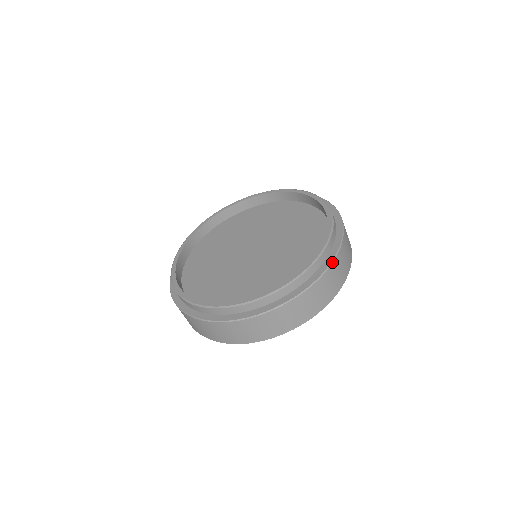
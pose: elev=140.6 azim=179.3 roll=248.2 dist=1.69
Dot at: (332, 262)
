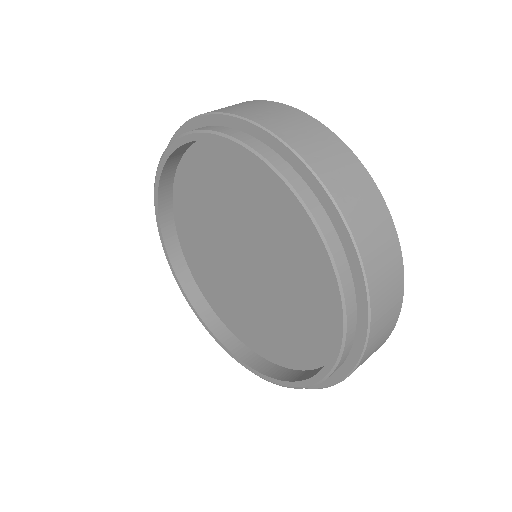
Dot at: (348, 228)
